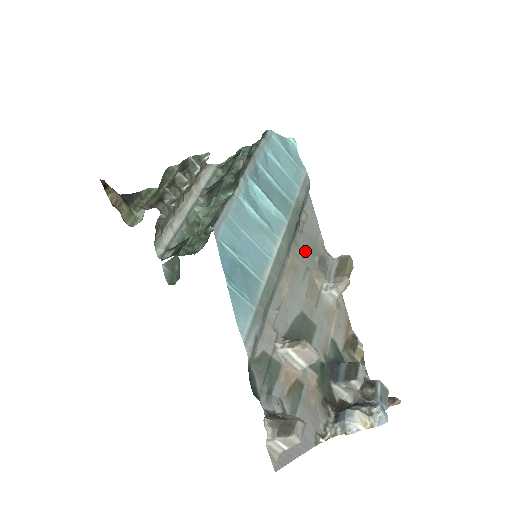
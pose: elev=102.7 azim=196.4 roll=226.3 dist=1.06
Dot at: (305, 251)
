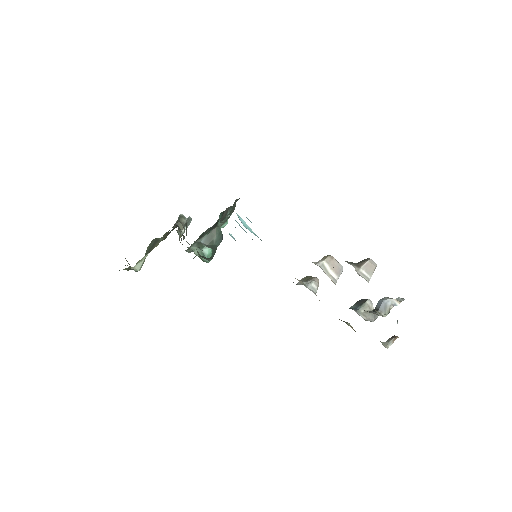
Dot at: occluded
